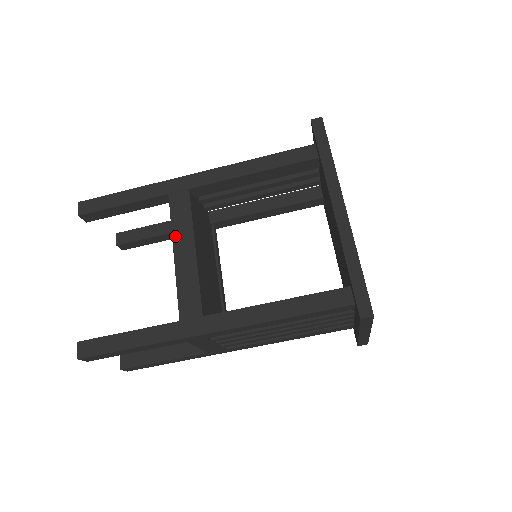
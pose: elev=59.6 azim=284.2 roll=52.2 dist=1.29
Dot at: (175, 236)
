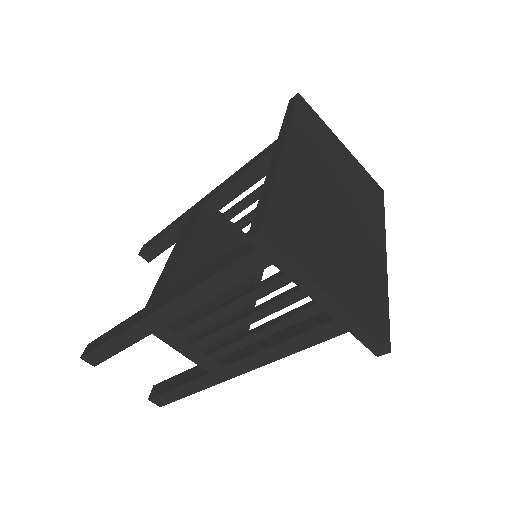
Dot at: (177, 243)
